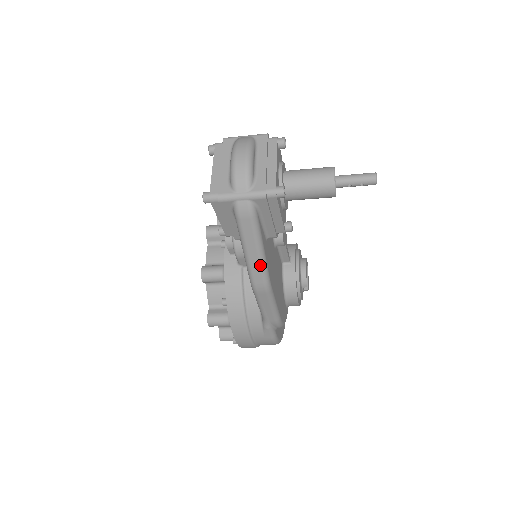
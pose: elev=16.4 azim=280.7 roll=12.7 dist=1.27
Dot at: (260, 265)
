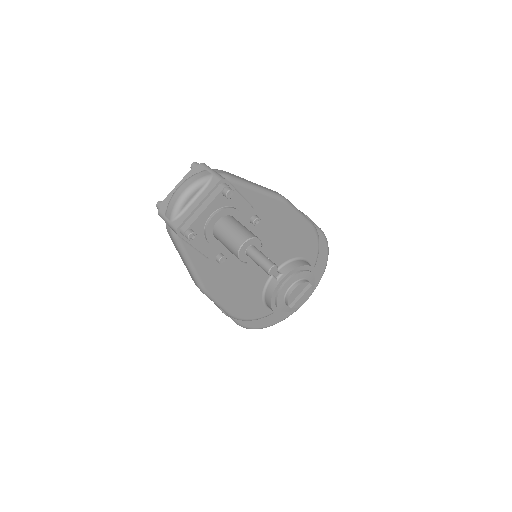
Dot at: (191, 273)
